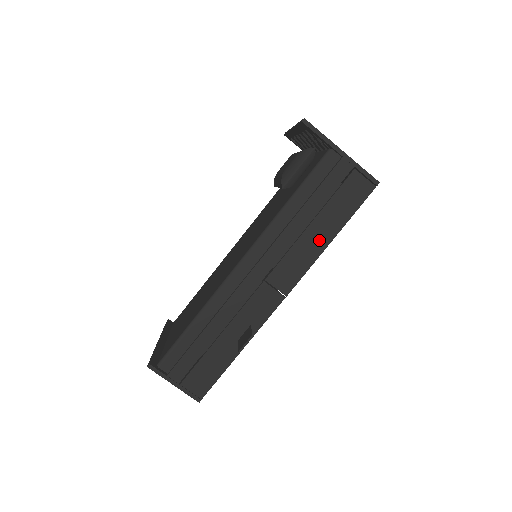
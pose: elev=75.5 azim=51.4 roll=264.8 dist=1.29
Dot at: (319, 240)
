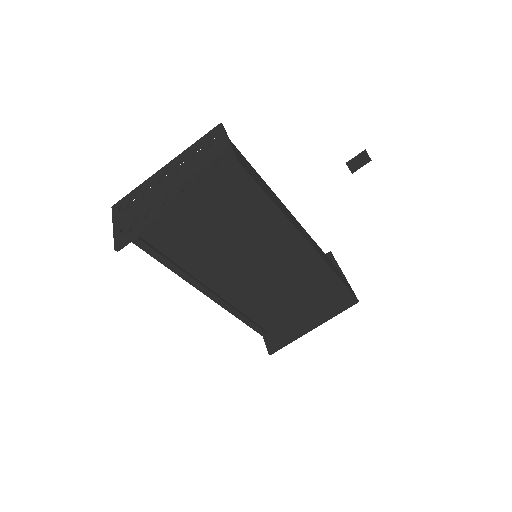
Dot at: (332, 267)
